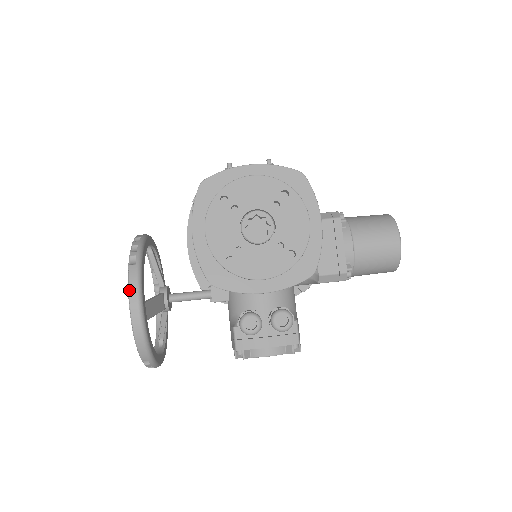
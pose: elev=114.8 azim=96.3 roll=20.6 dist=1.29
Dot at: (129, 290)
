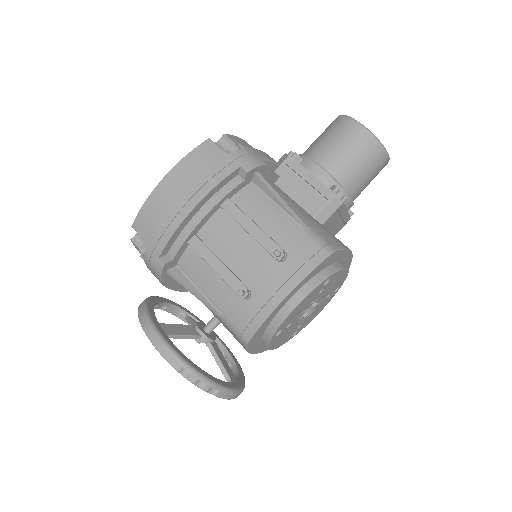
Dot at: occluded
